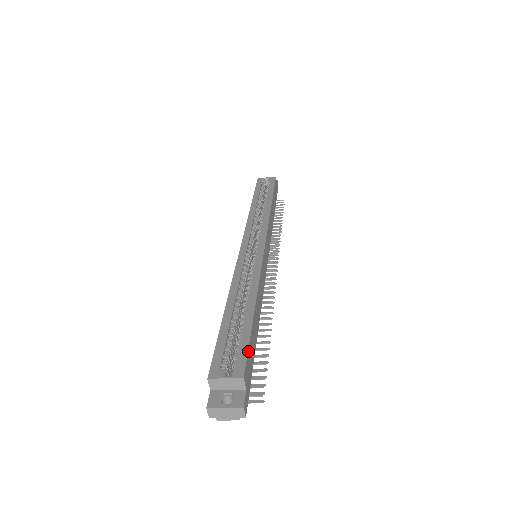
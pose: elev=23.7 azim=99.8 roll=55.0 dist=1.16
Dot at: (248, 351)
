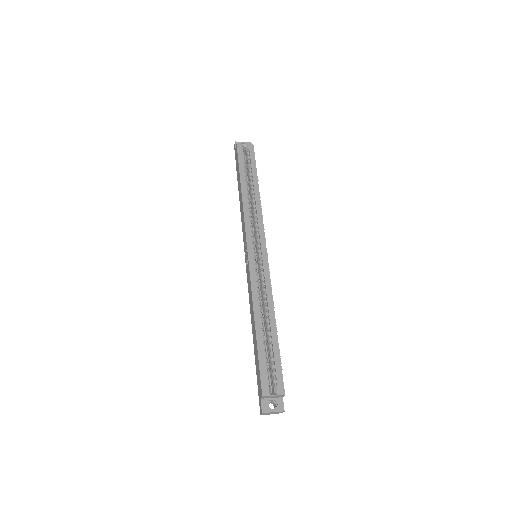
Dot at: occluded
